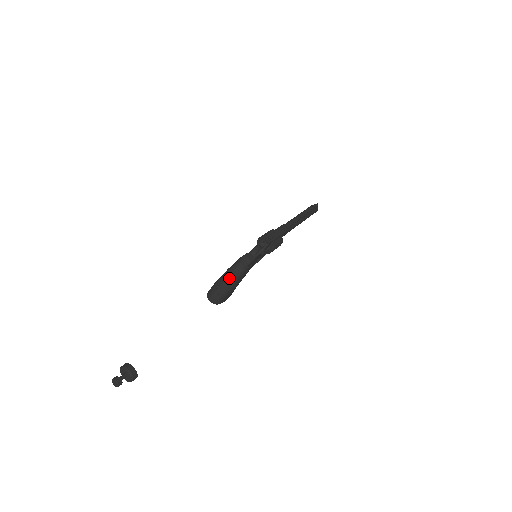
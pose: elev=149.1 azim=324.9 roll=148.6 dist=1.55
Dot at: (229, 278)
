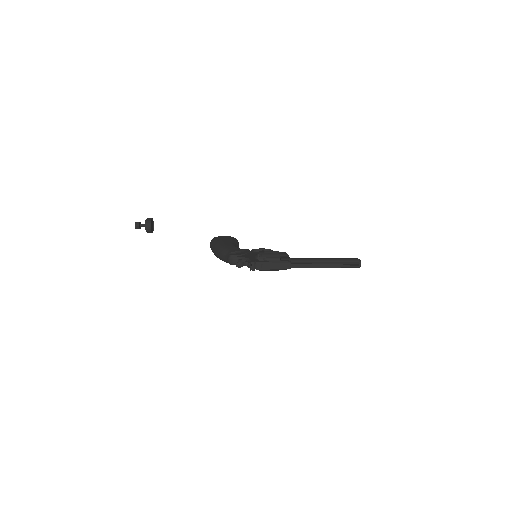
Dot at: (217, 254)
